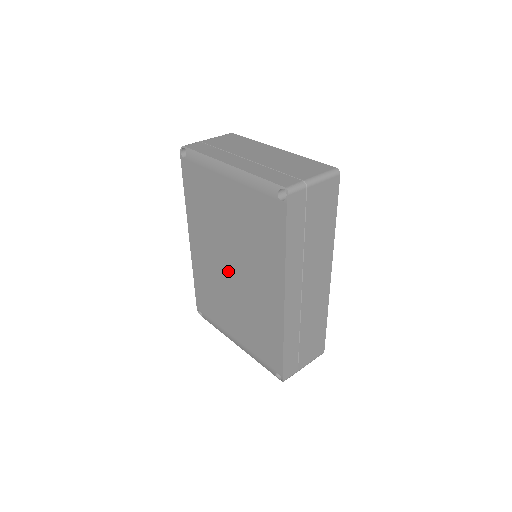
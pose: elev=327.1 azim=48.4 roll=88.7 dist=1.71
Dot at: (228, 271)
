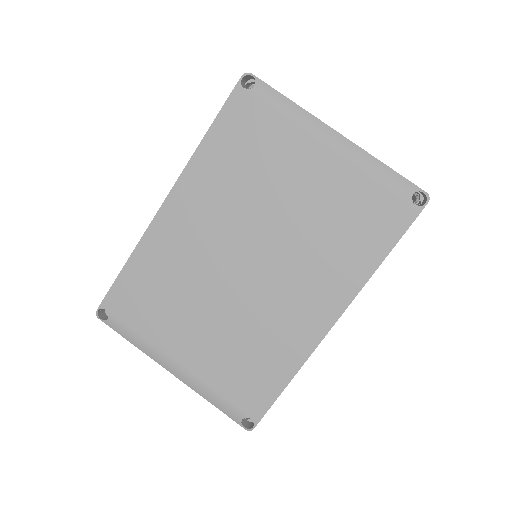
Dot at: (235, 265)
